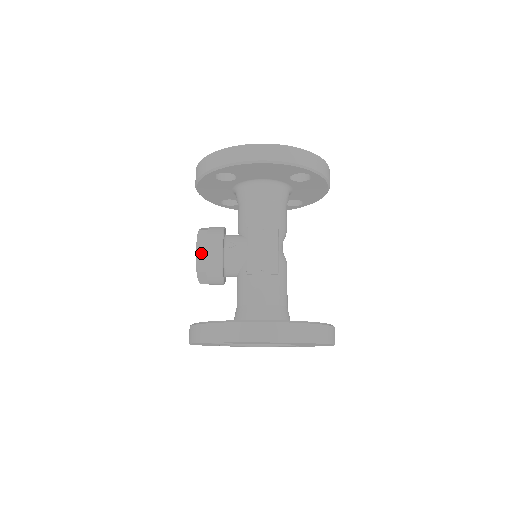
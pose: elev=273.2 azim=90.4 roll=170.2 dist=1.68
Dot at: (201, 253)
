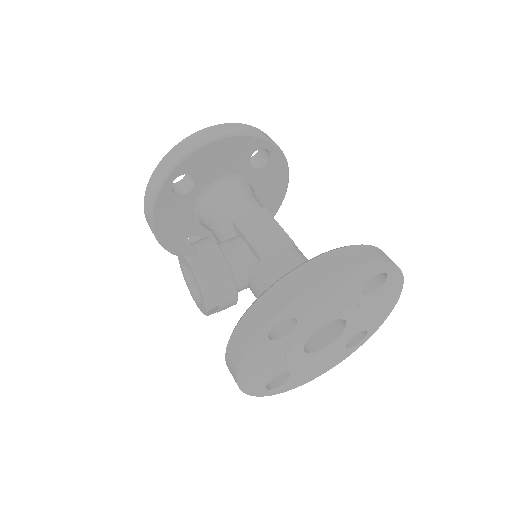
Dot at: (196, 261)
